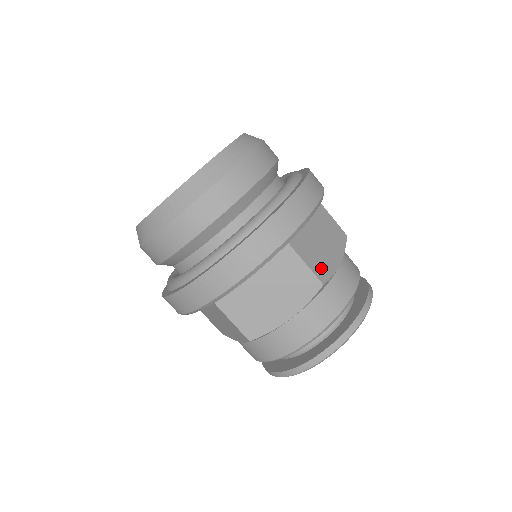
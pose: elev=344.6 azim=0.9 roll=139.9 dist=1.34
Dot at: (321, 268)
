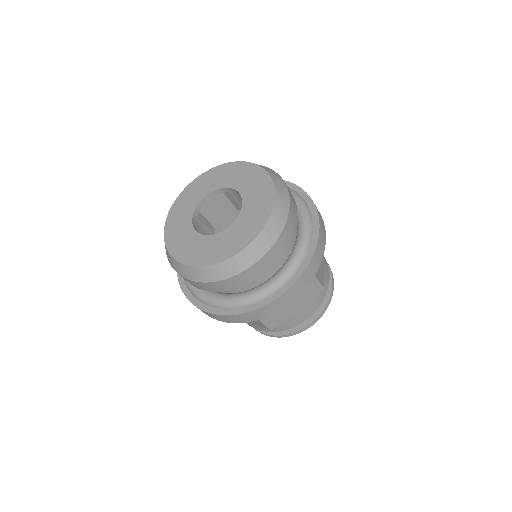
Dot at: (321, 275)
